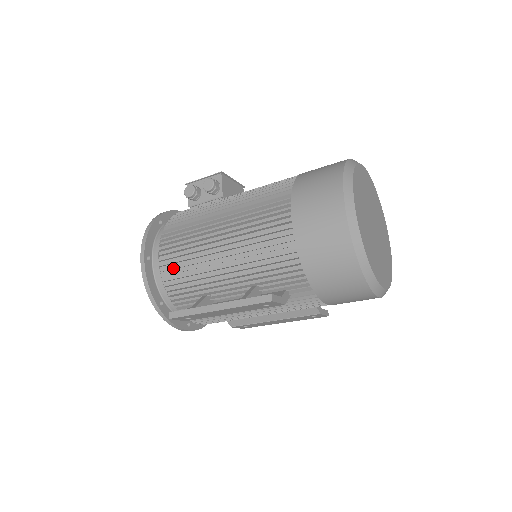
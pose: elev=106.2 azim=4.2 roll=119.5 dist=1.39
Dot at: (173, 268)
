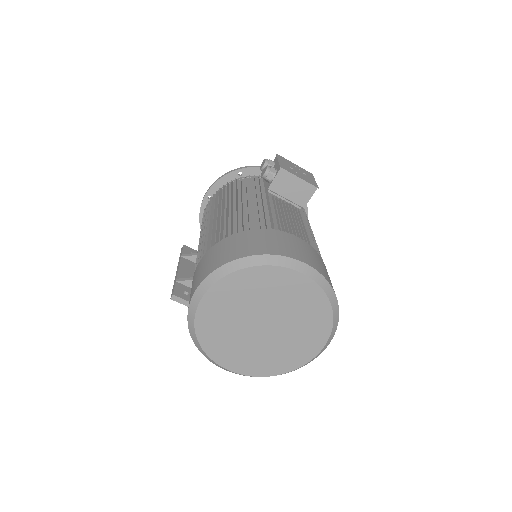
Dot at: occluded
